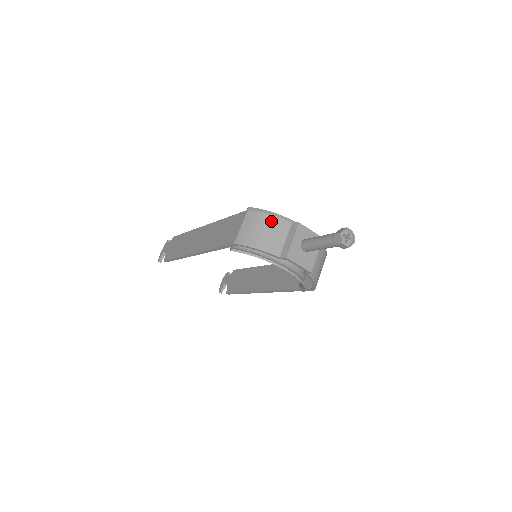
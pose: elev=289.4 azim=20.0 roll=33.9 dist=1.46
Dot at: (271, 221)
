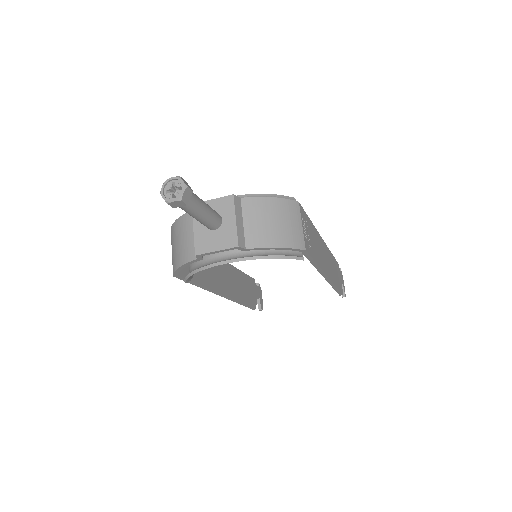
Dot at: (178, 226)
